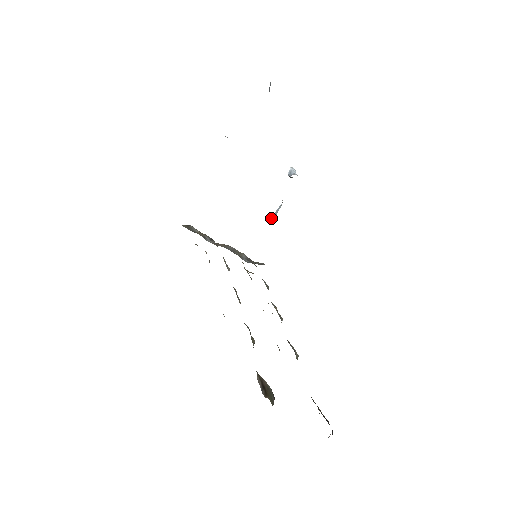
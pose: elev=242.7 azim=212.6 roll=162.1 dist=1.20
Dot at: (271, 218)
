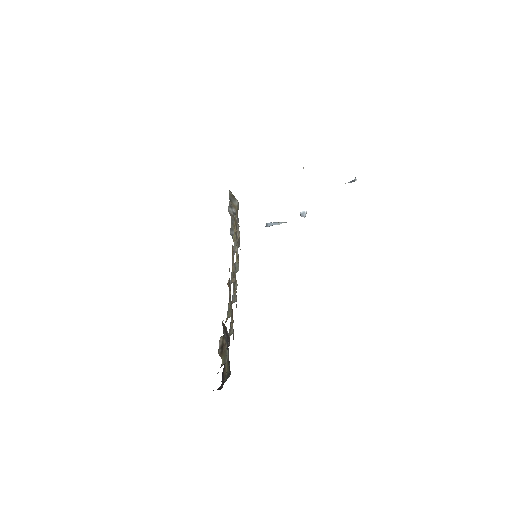
Dot at: (267, 223)
